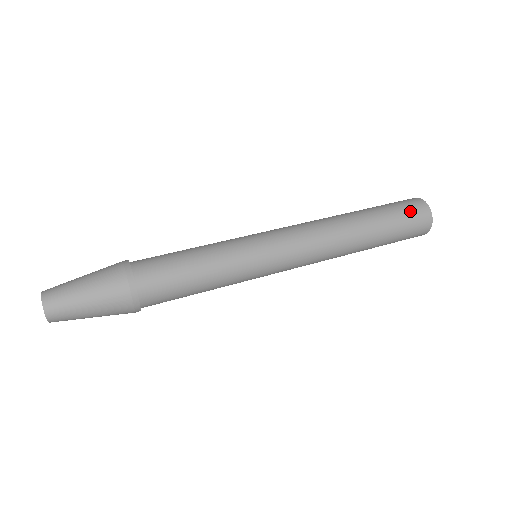
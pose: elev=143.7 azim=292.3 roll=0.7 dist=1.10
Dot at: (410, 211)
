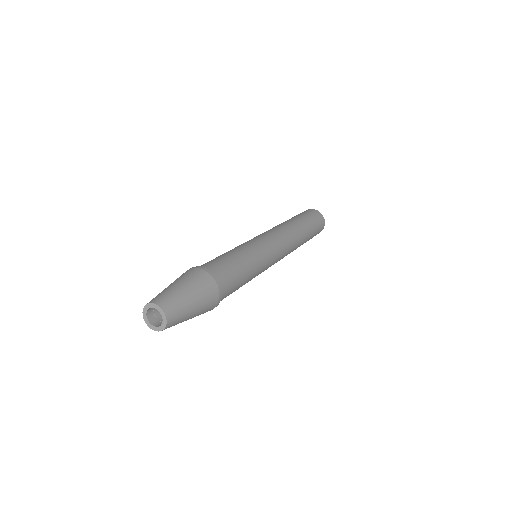
Dot at: (316, 217)
